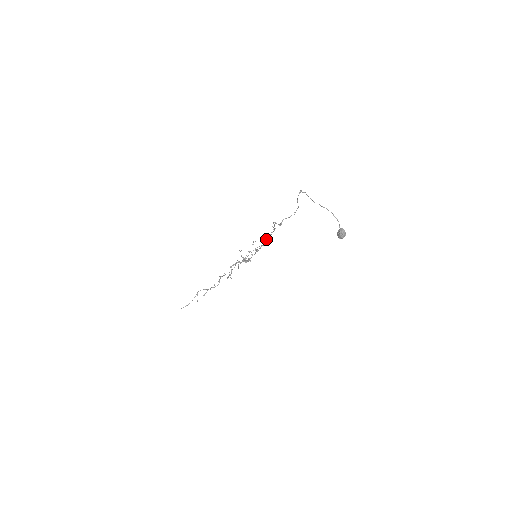
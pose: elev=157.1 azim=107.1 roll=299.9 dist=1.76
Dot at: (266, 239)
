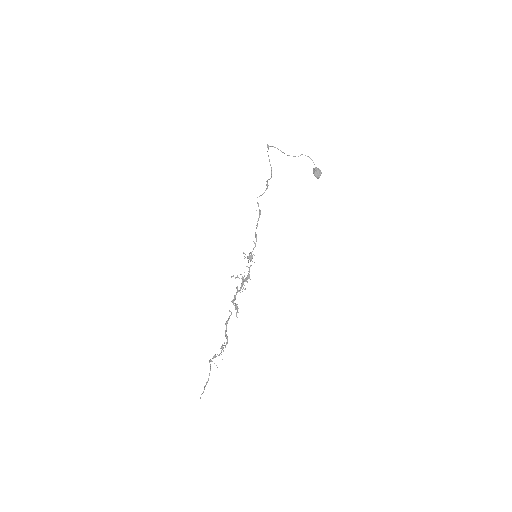
Dot at: (255, 233)
